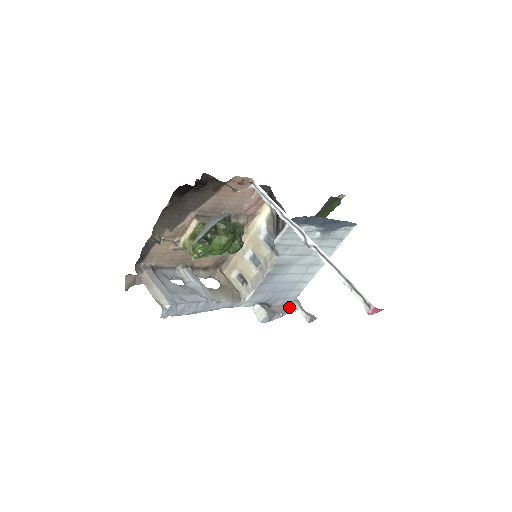
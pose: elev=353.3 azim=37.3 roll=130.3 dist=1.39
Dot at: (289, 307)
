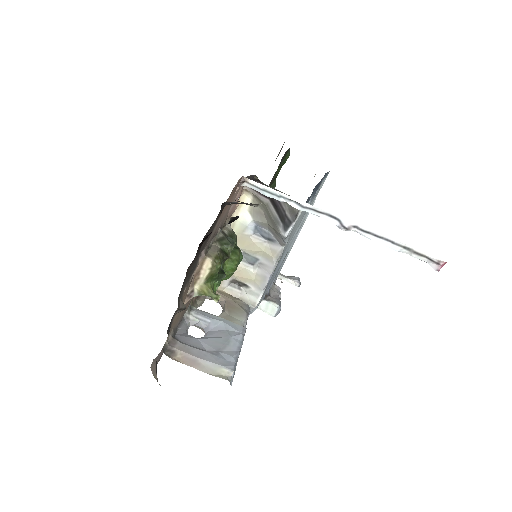
Dot at: (275, 282)
